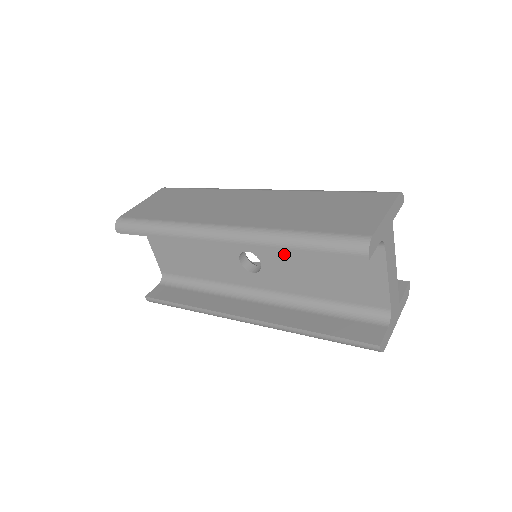
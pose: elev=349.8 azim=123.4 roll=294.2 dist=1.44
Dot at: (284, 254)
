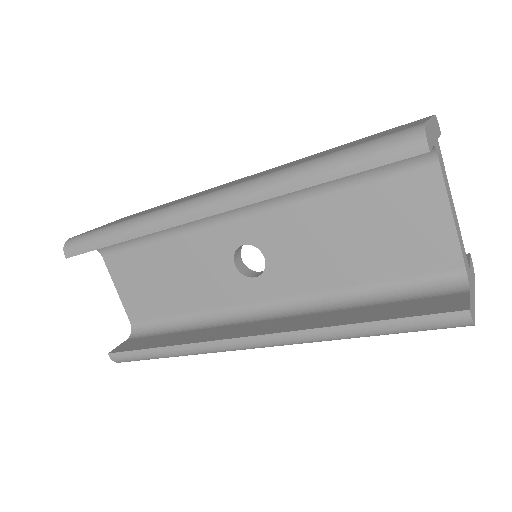
Dot at: (295, 230)
